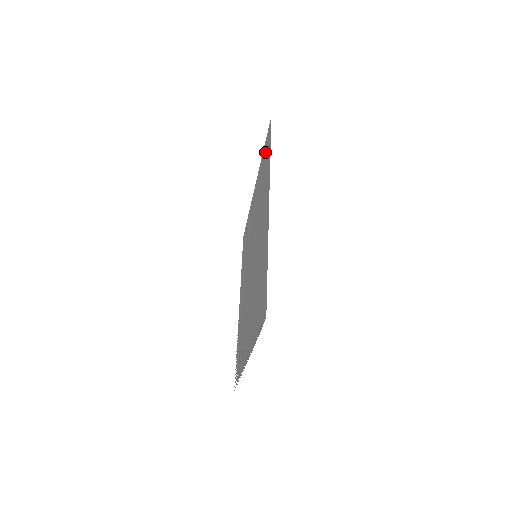
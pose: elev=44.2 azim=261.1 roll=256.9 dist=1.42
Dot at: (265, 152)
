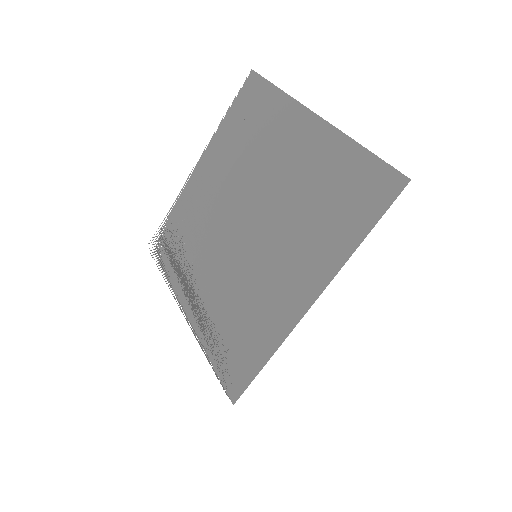
Dot at: (362, 182)
